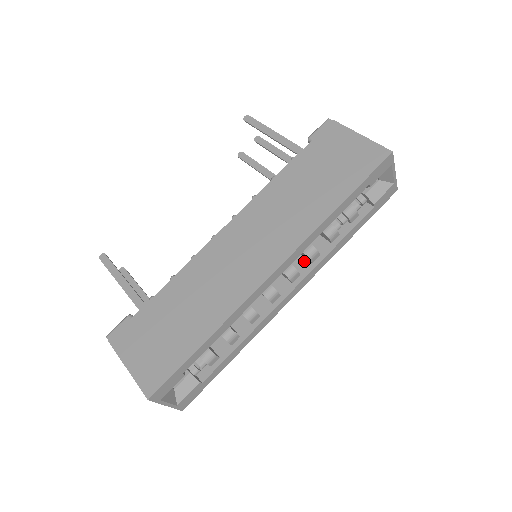
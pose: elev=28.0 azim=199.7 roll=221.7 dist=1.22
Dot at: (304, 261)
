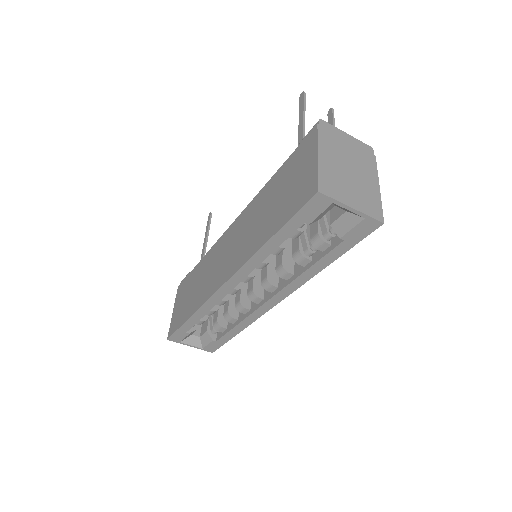
Dot at: occluded
